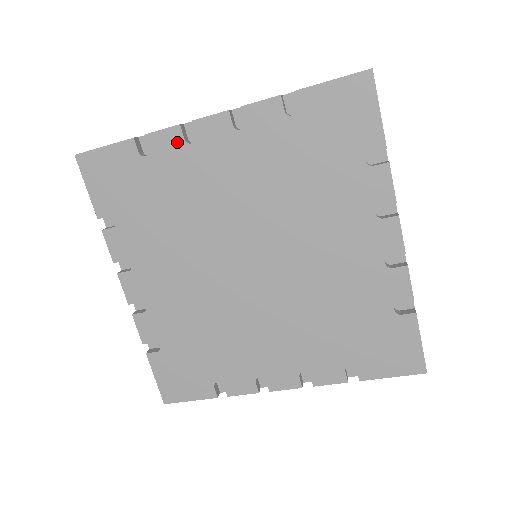
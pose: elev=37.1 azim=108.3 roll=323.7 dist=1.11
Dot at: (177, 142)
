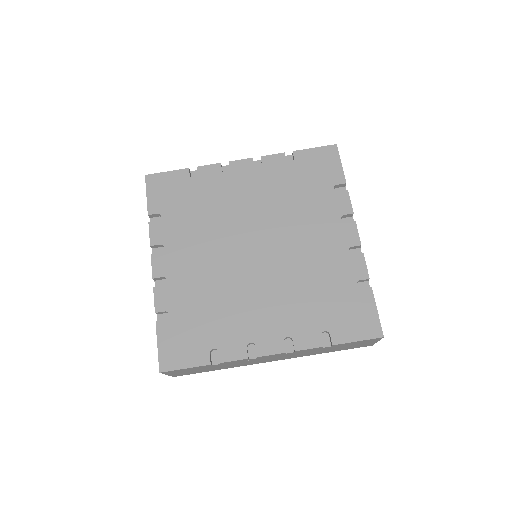
Dot at: (217, 172)
